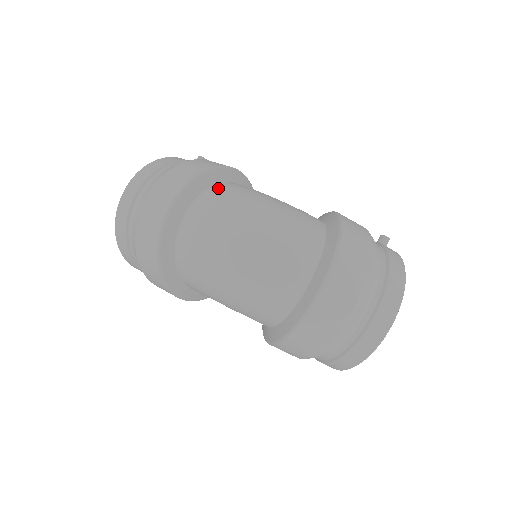
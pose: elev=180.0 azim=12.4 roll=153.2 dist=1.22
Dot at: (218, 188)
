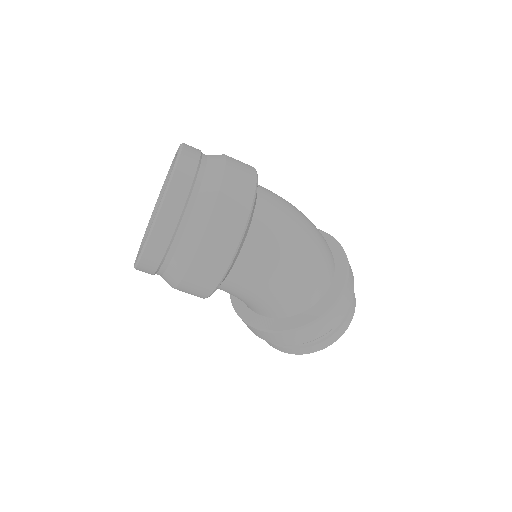
Dot at: (263, 187)
